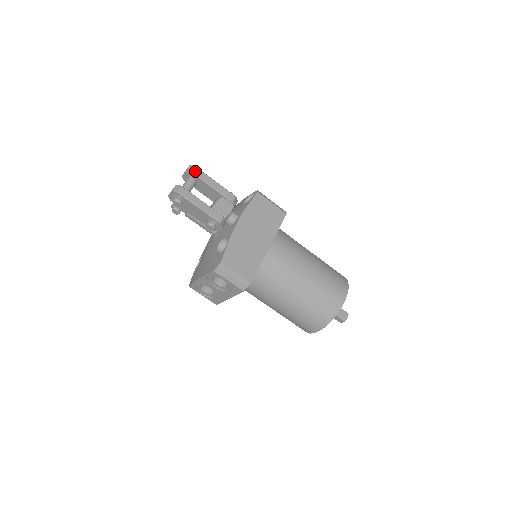
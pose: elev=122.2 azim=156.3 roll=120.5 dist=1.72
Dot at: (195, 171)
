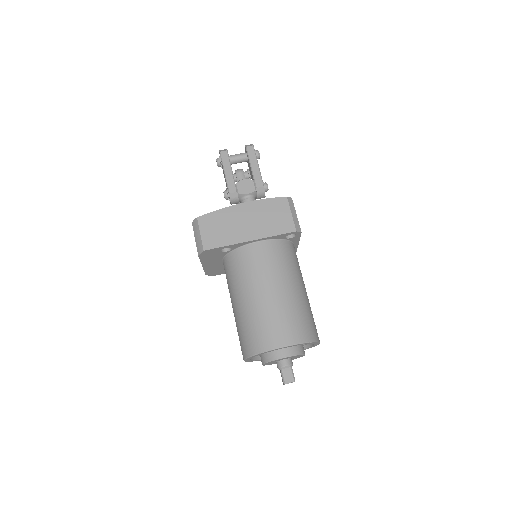
Dot at: (249, 148)
